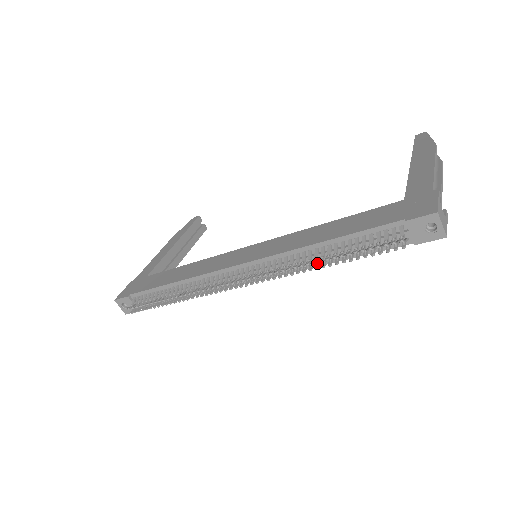
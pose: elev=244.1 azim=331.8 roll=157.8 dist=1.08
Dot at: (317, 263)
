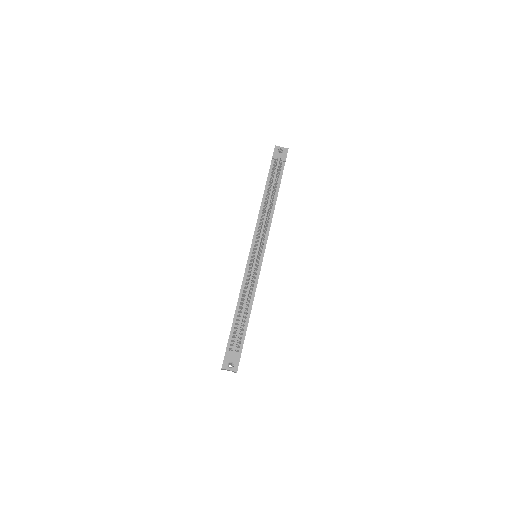
Dot at: (270, 202)
